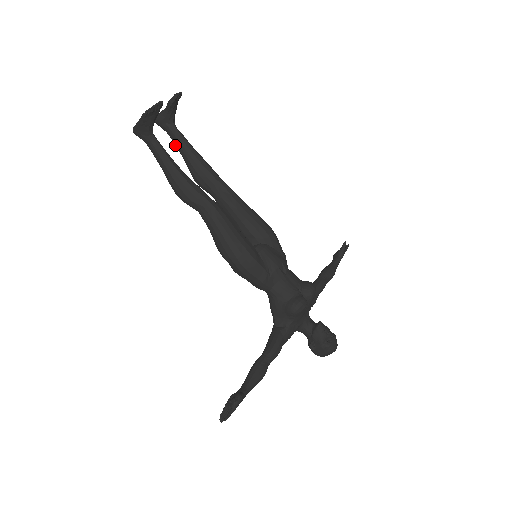
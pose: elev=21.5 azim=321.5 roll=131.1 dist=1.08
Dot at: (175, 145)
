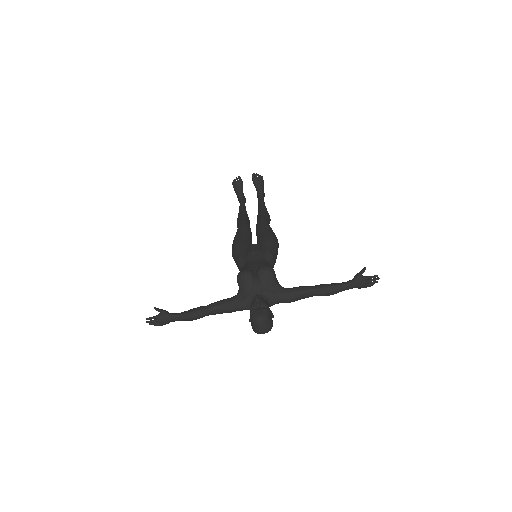
Dot at: occluded
